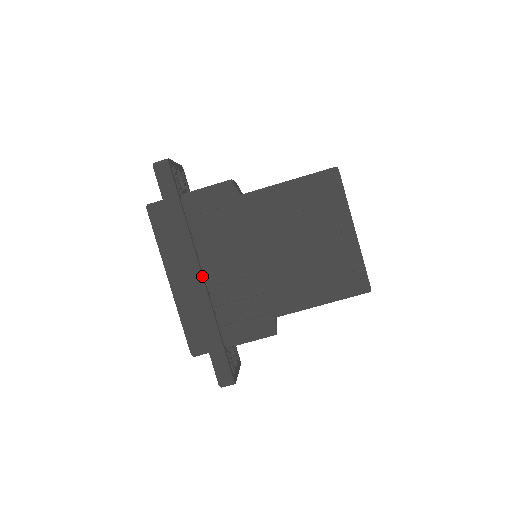
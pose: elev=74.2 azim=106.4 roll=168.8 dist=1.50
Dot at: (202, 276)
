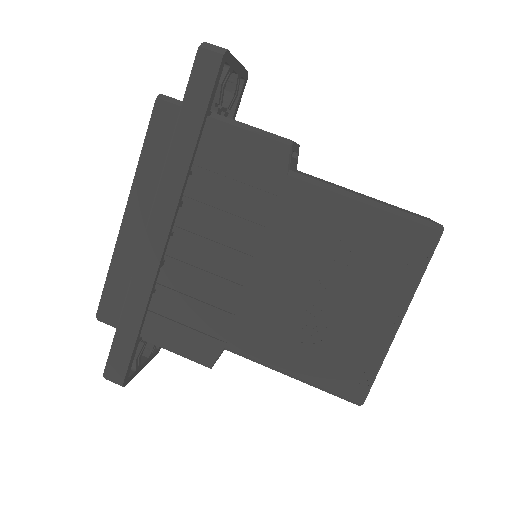
Dot at: (167, 238)
